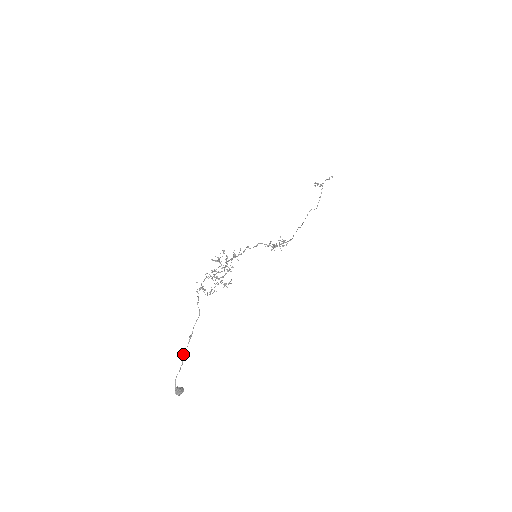
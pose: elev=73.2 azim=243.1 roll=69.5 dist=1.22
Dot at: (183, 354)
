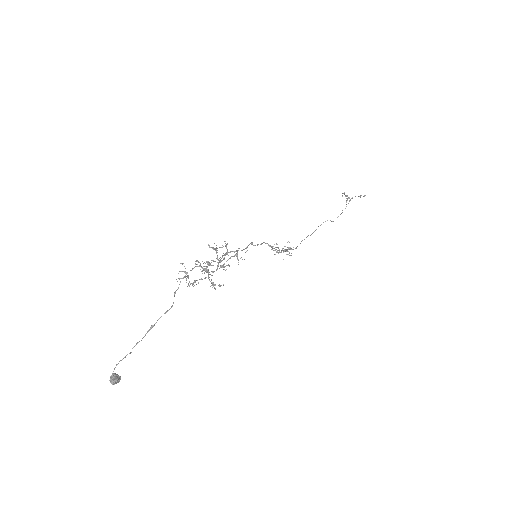
Dot at: (136, 344)
